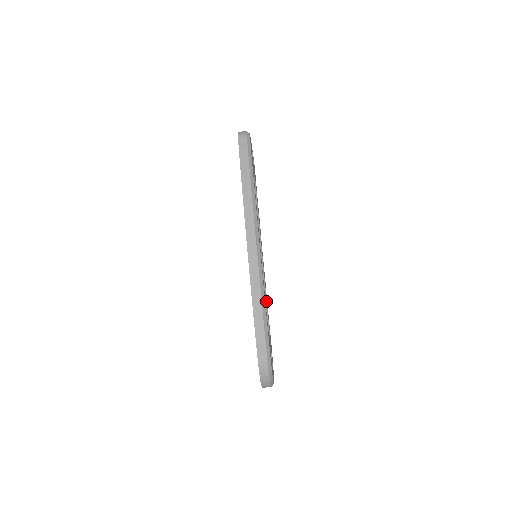
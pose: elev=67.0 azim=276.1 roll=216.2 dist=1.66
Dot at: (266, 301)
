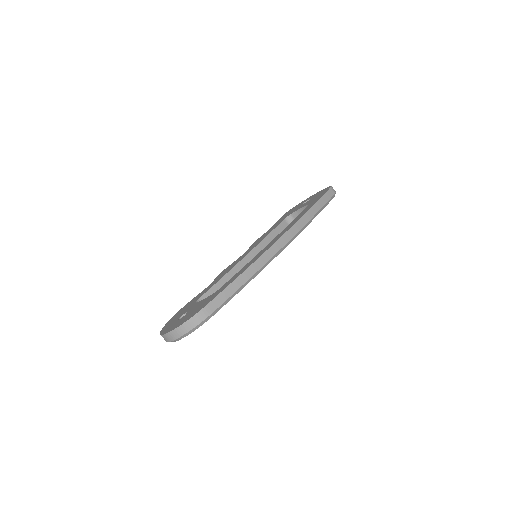
Dot at: occluded
